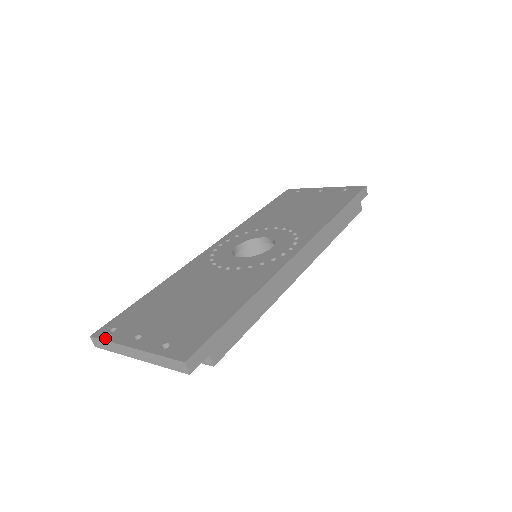
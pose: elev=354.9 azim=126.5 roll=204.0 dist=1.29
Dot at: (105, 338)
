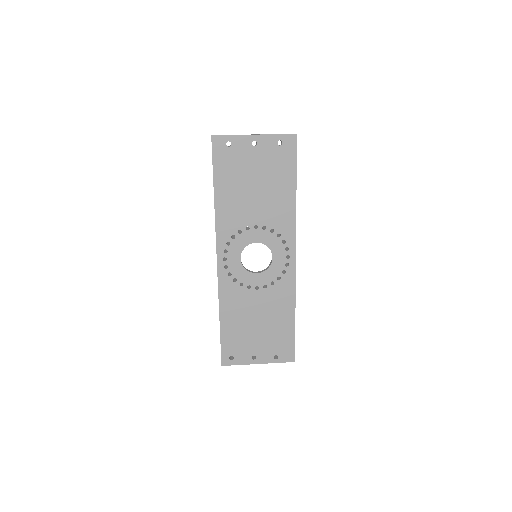
Dot at: (234, 364)
